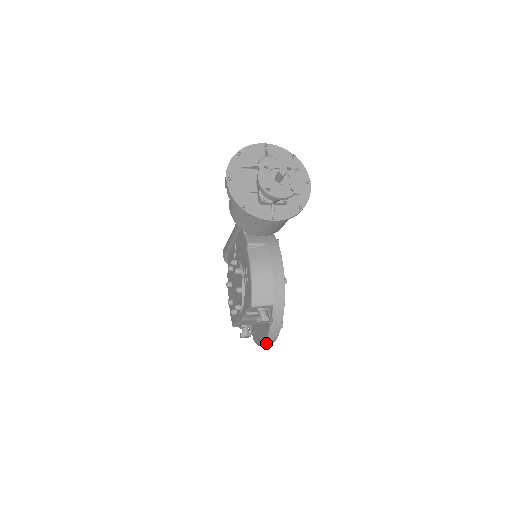
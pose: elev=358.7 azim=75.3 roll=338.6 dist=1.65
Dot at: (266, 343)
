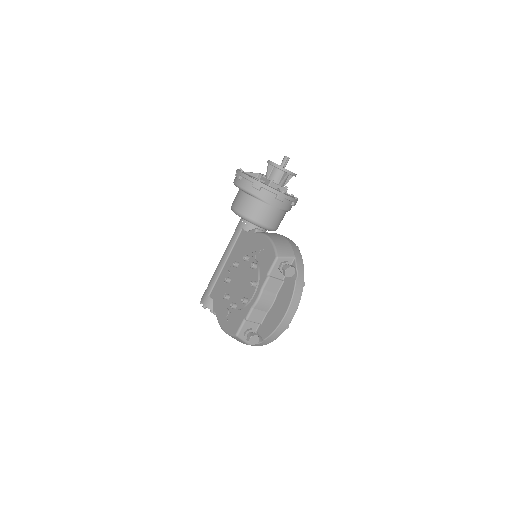
Dot at: (289, 310)
